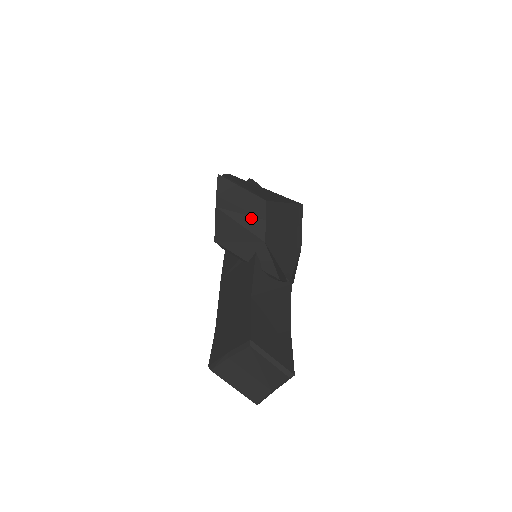
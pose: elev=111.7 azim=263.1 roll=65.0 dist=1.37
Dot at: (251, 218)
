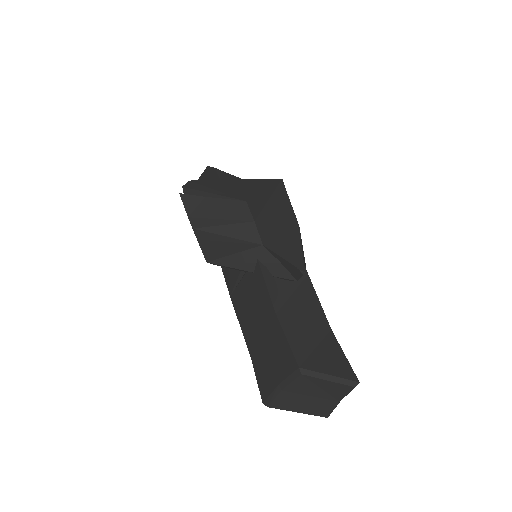
Dot at: (237, 225)
